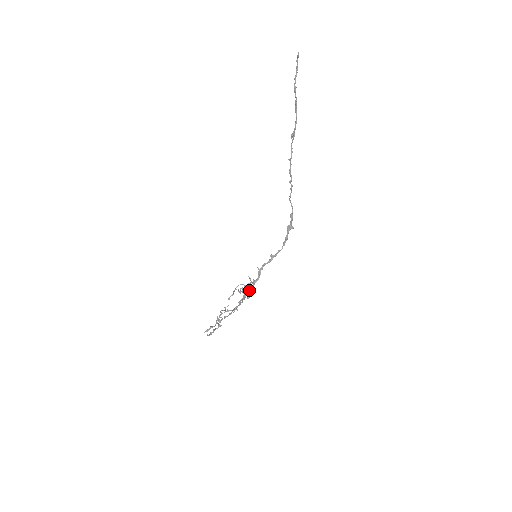
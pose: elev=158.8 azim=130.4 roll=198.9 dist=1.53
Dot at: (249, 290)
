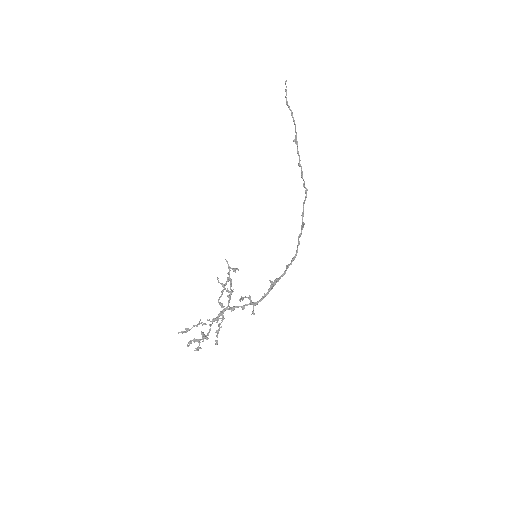
Dot at: (250, 299)
